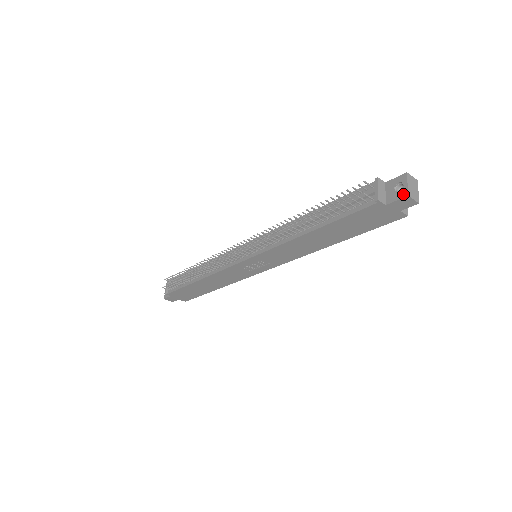
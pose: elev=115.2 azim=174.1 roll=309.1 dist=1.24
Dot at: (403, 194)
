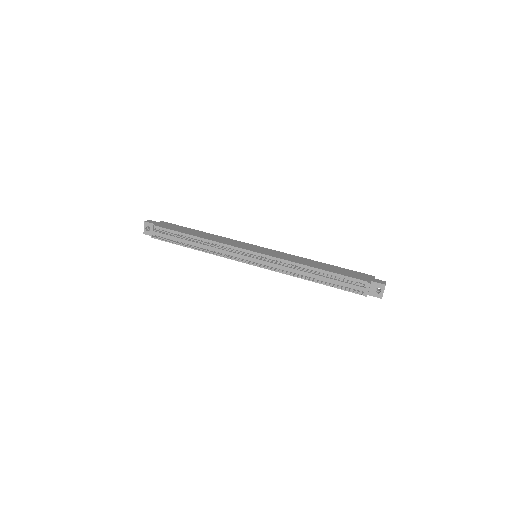
Dot at: (380, 296)
